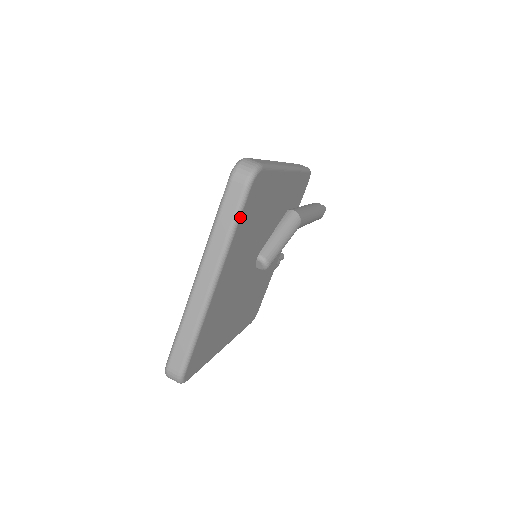
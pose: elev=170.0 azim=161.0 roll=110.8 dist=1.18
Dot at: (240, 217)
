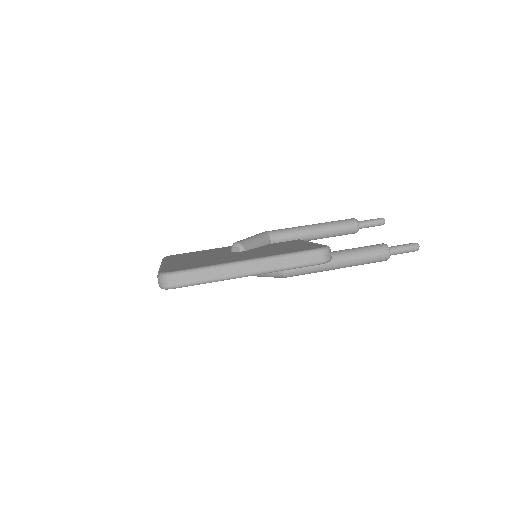
Dot at: occluded
